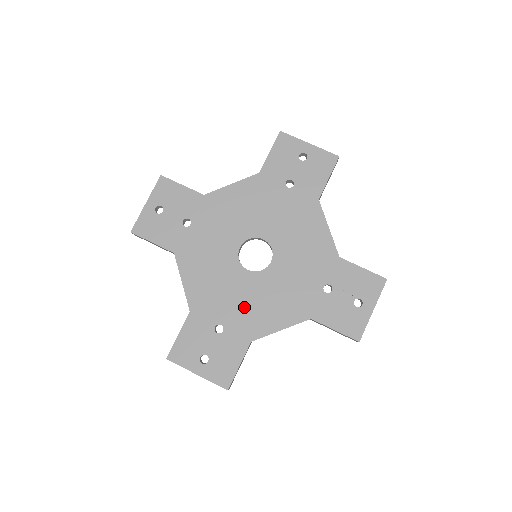
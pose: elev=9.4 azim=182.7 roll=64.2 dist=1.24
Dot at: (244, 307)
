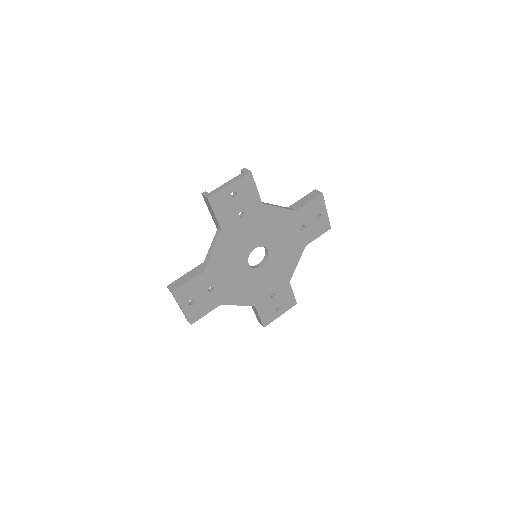
Dot at: (232, 284)
